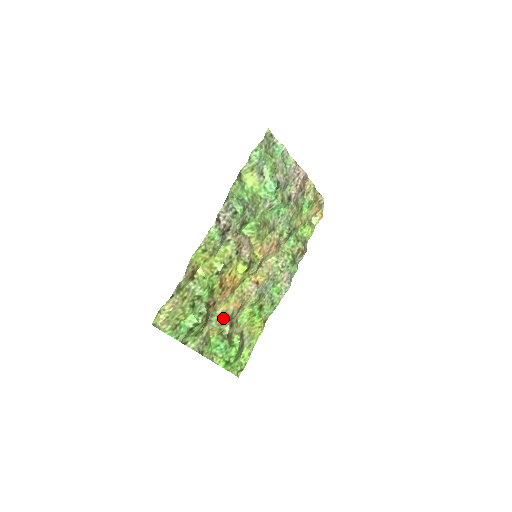
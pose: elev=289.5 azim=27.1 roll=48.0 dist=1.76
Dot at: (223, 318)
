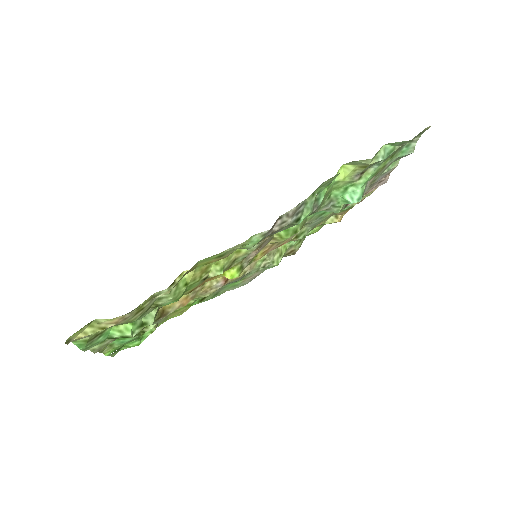
Dot at: (159, 318)
